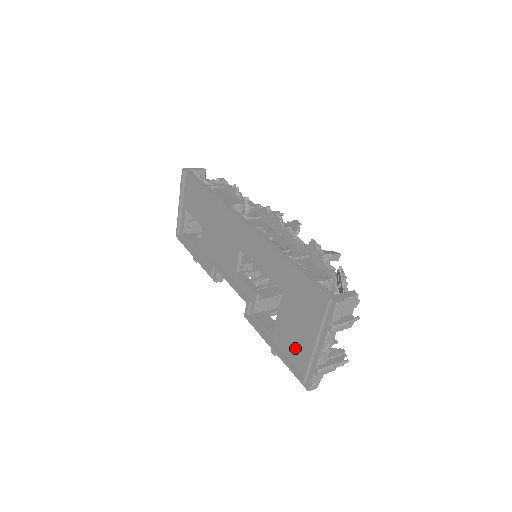
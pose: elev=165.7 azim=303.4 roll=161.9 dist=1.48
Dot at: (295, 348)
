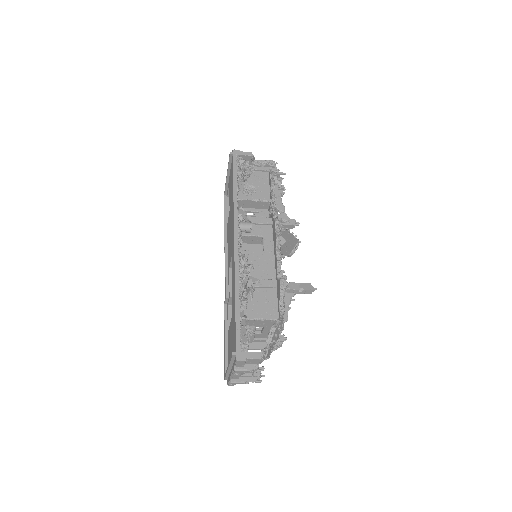
Dot at: (229, 355)
